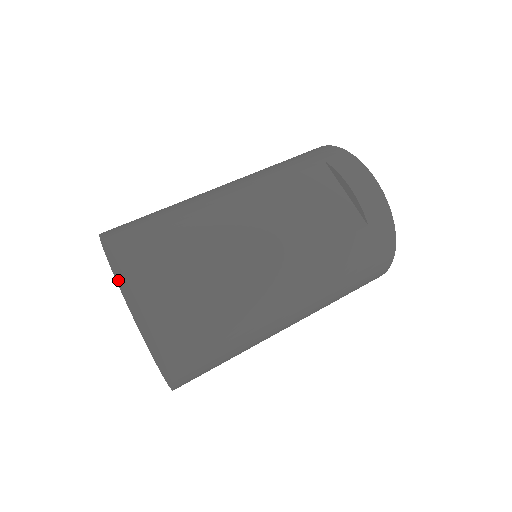
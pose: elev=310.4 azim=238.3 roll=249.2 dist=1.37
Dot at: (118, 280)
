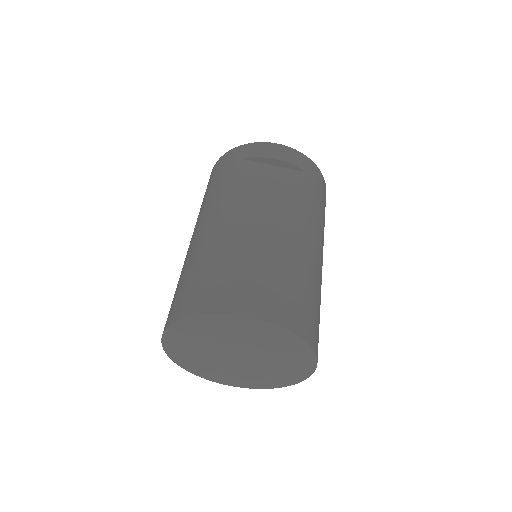
Dot at: (197, 356)
